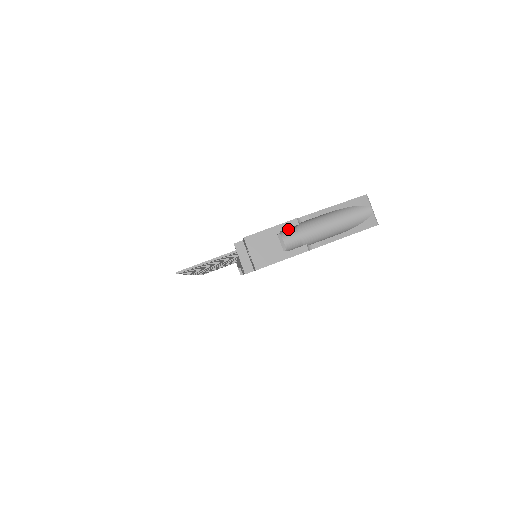
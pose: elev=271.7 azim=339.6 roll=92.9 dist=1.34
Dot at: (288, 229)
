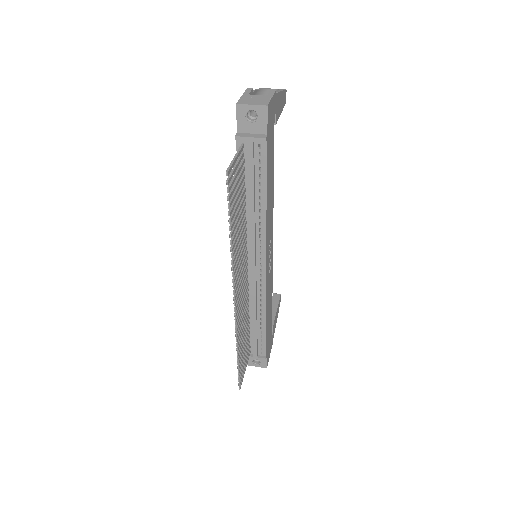
Dot at: occluded
